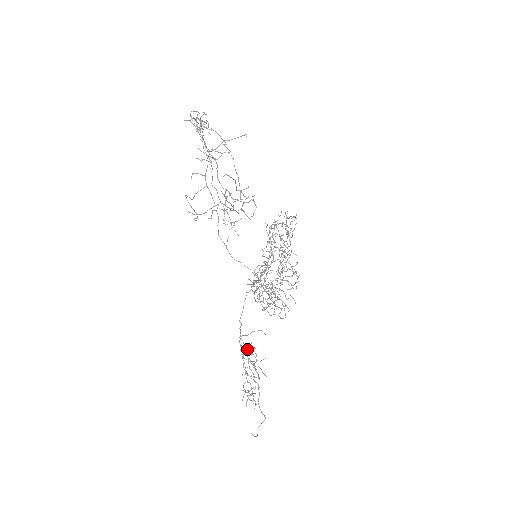
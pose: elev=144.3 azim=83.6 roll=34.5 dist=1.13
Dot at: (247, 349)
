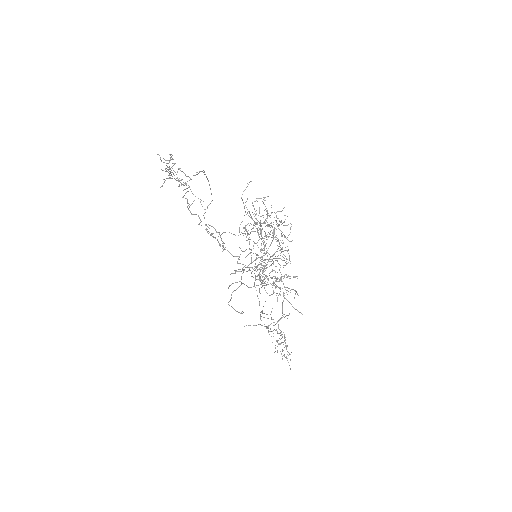
Dot at: occluded
